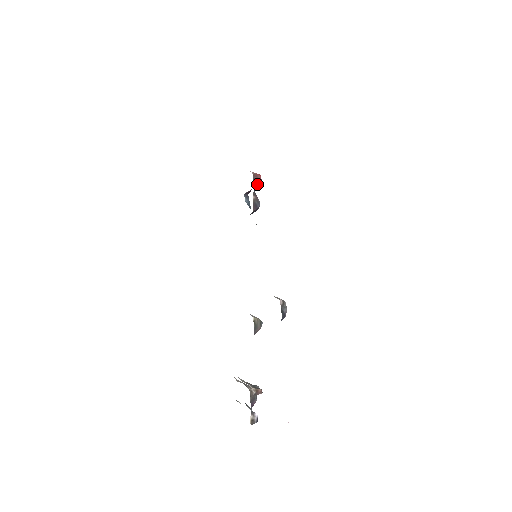
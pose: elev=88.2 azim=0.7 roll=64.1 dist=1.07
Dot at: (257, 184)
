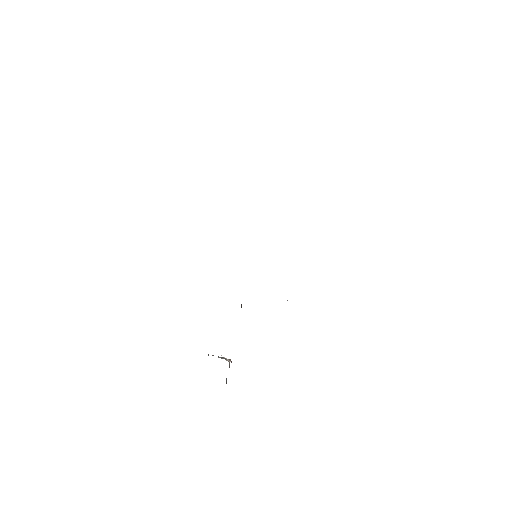
Dot at: occluded
